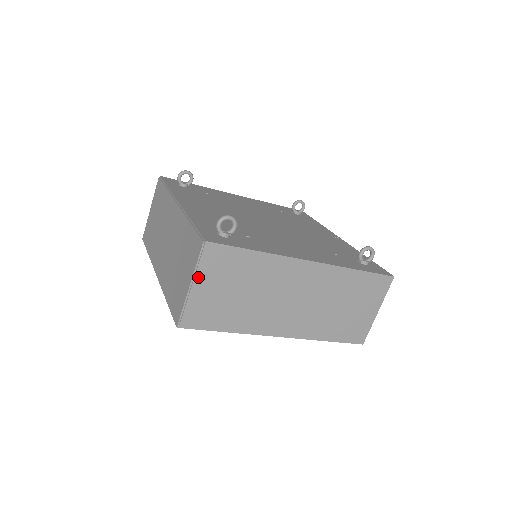
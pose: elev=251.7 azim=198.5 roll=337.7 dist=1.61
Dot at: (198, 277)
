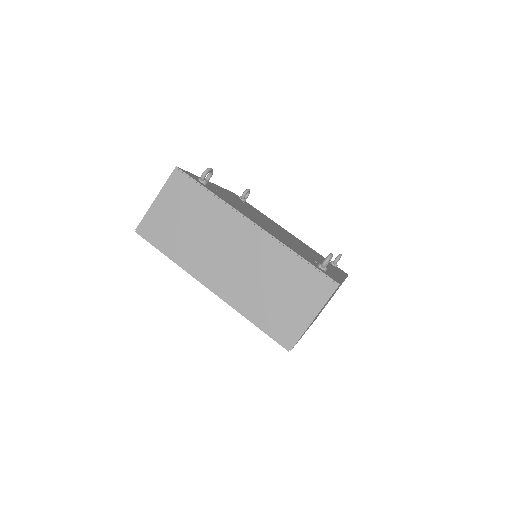
Dot at: occluded
